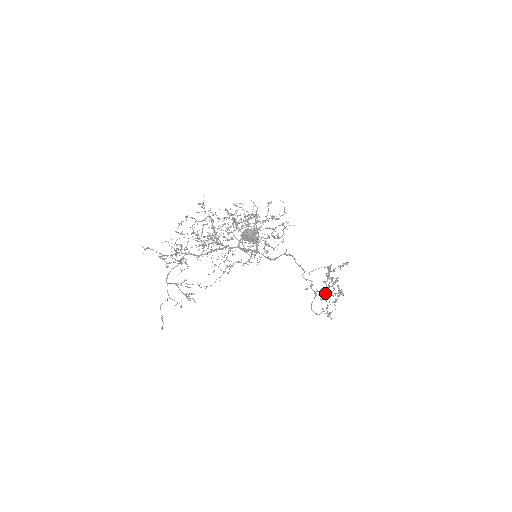
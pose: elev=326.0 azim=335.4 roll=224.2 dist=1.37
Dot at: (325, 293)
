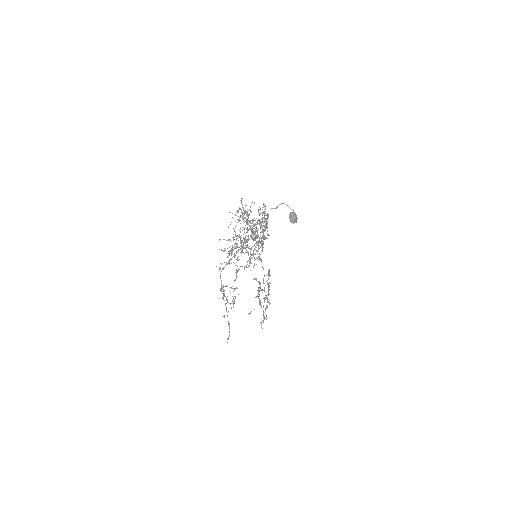
Dot at: (259, 302)
